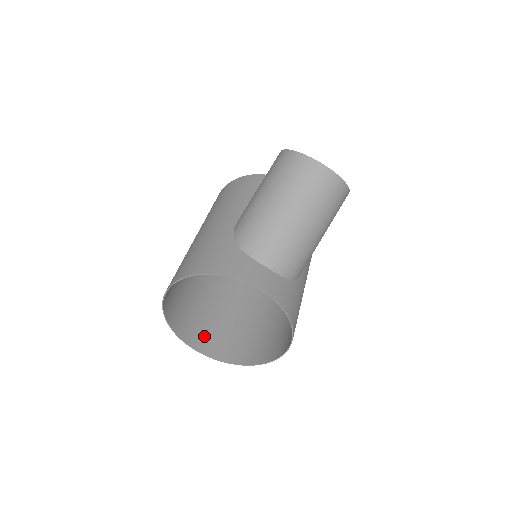
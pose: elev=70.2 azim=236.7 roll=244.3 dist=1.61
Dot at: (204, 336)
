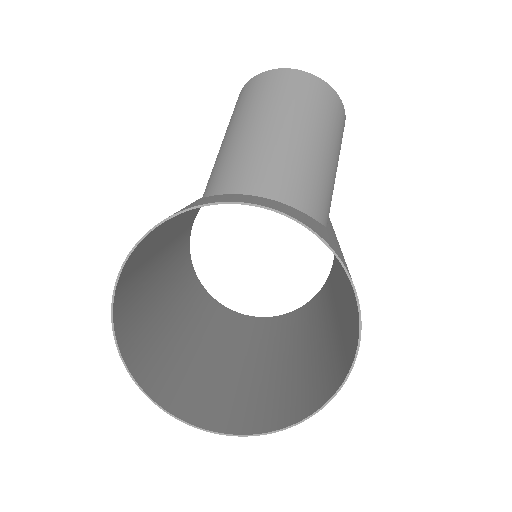
Dot at: (214, 408)
